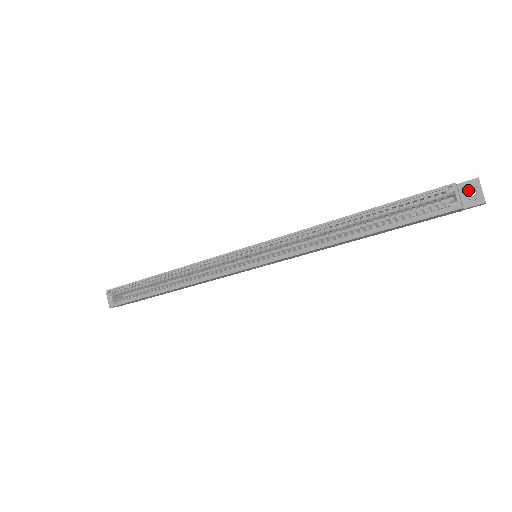
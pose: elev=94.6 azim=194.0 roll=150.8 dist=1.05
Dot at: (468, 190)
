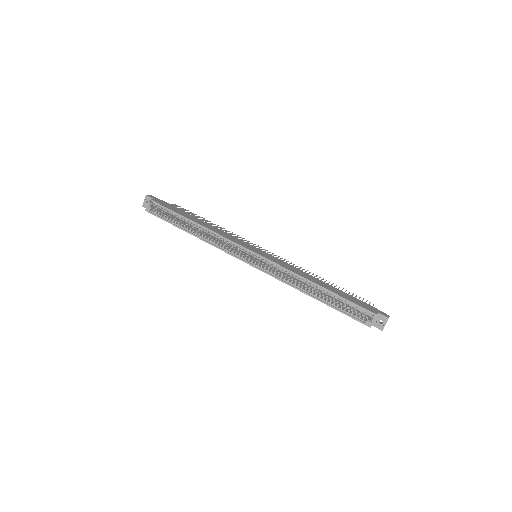
Dot at: (380, 319)
